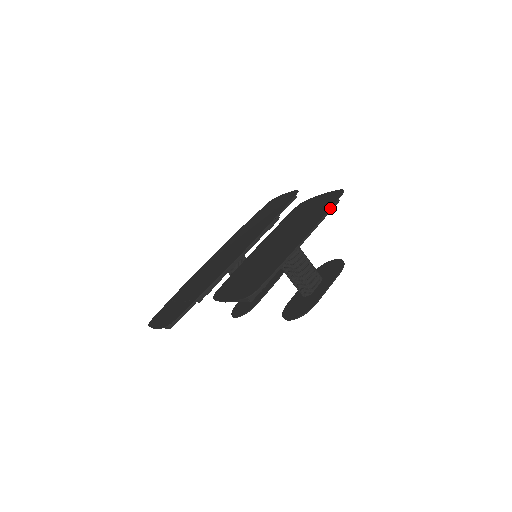
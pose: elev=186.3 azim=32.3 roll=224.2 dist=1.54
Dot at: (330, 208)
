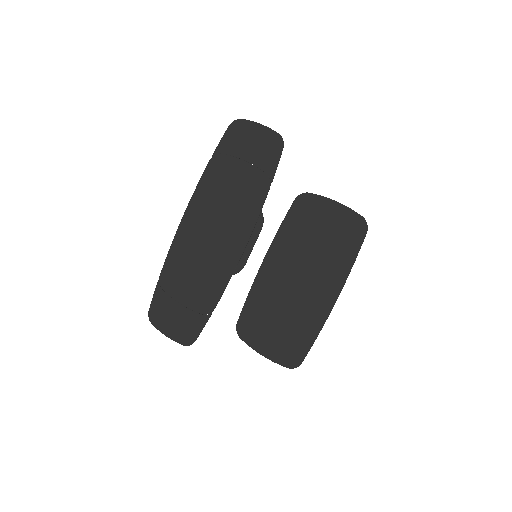
Dot at: (356, 257)
